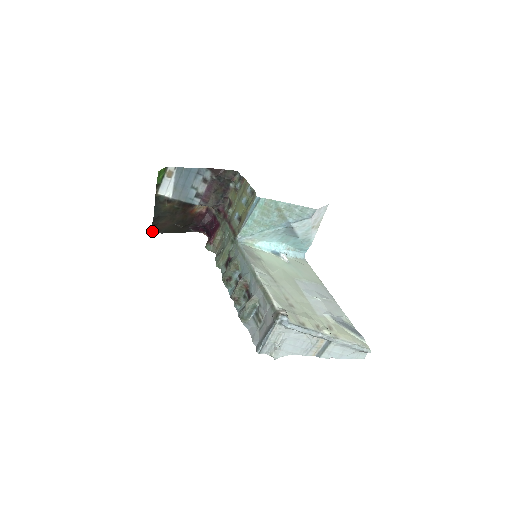
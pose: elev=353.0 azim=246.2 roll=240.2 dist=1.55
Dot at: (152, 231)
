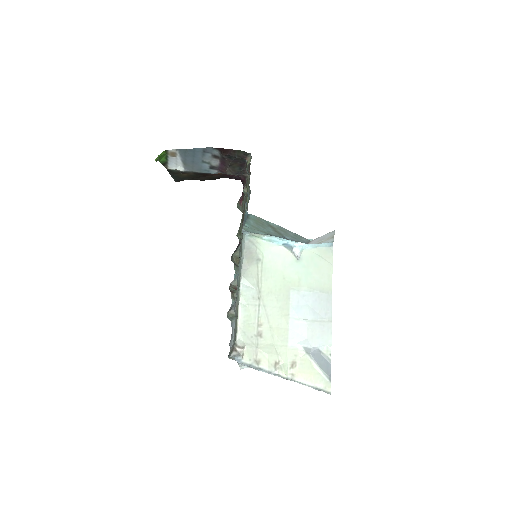
Dot at: occluded
